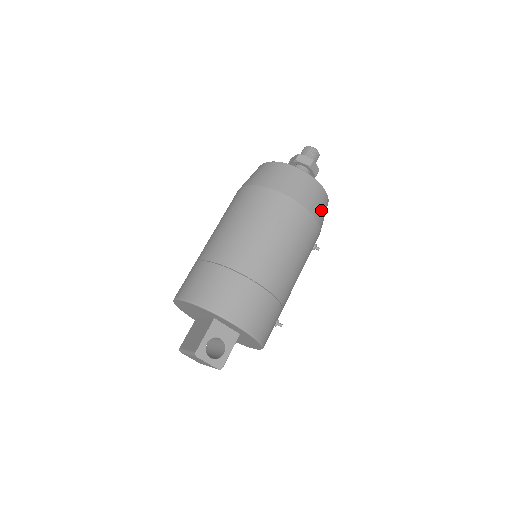
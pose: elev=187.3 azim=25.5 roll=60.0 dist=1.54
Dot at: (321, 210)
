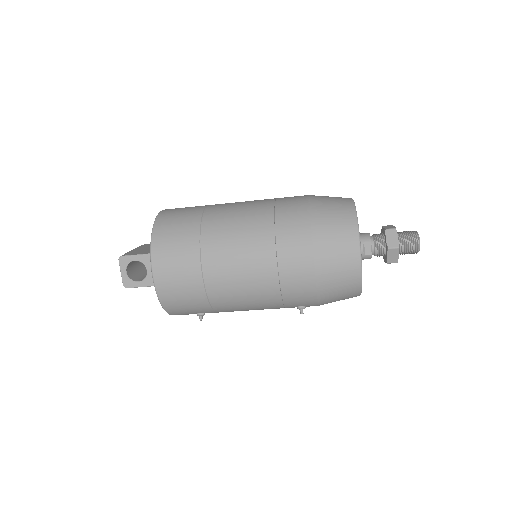
Dot at: (335, 289)
